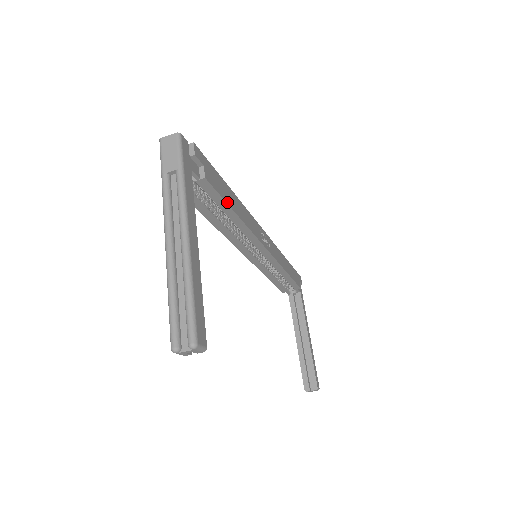
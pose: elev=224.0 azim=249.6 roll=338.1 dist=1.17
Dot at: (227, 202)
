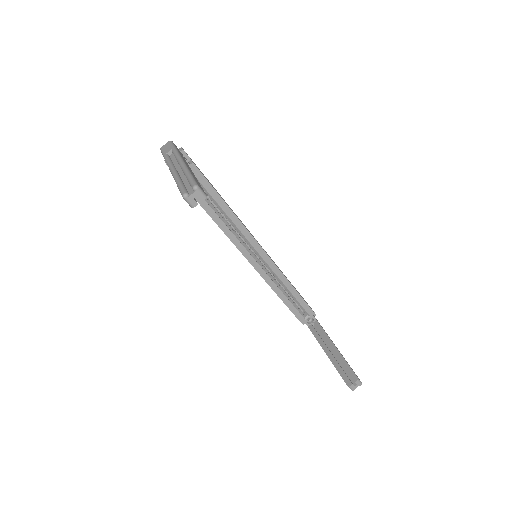
Dot at: (215, 190)
